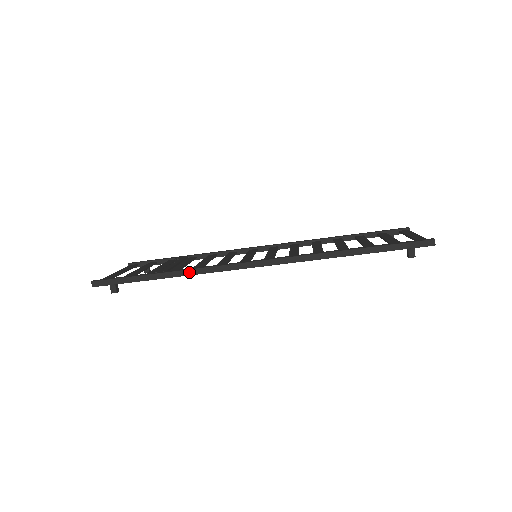
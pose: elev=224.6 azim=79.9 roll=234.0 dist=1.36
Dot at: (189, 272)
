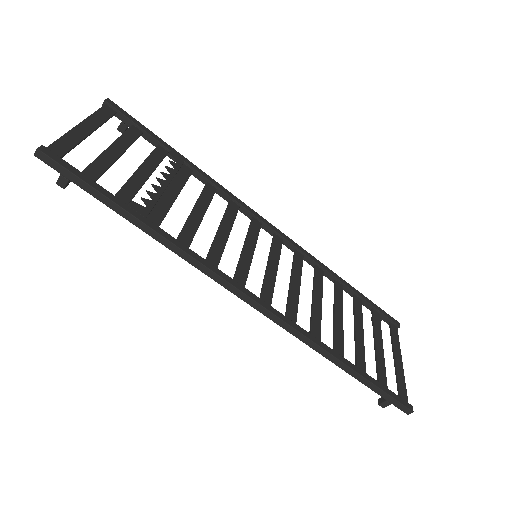
Dot at: (174, 248)
